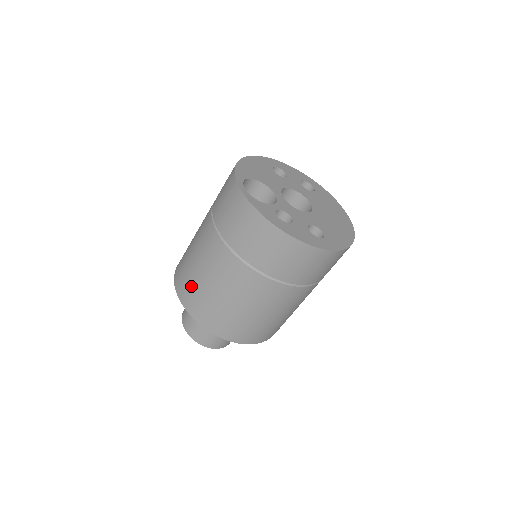
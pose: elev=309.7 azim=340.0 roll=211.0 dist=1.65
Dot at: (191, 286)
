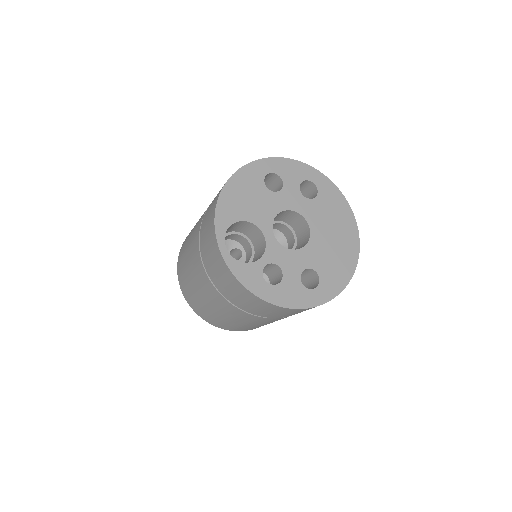
Dot at: (192, 296)
